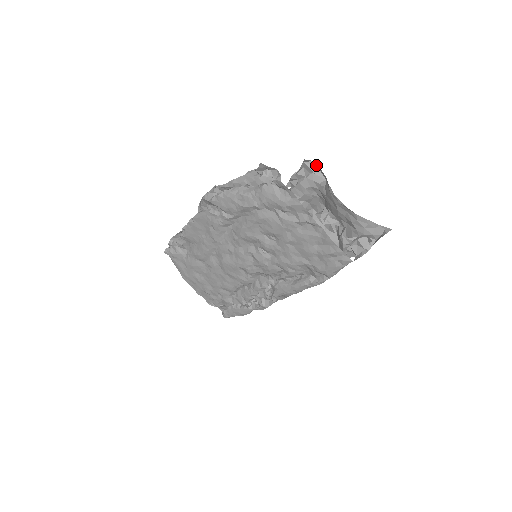
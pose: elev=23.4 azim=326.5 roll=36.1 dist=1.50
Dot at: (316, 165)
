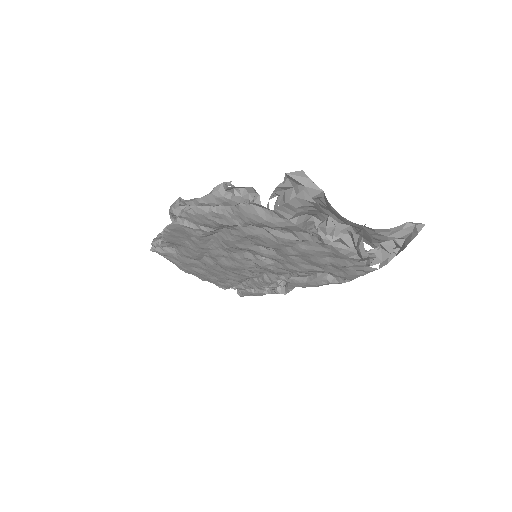
Dot at: (305, 175)
